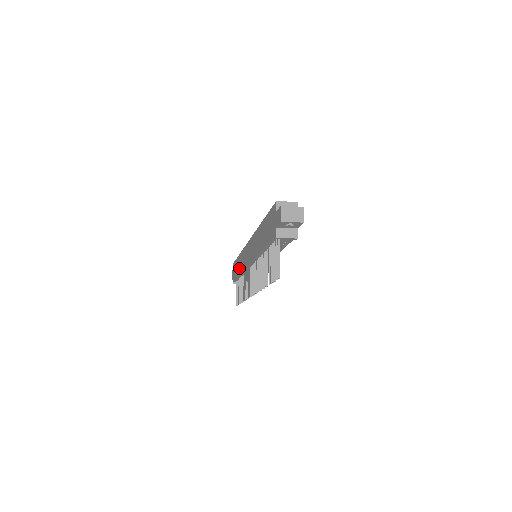
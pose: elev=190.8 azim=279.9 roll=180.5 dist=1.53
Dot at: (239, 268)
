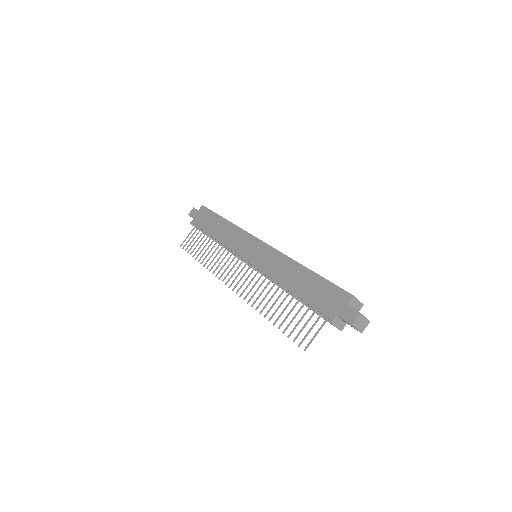
Dot at: (218, 232)
